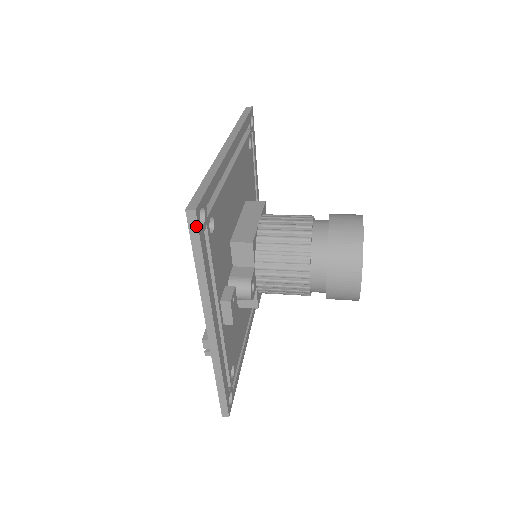
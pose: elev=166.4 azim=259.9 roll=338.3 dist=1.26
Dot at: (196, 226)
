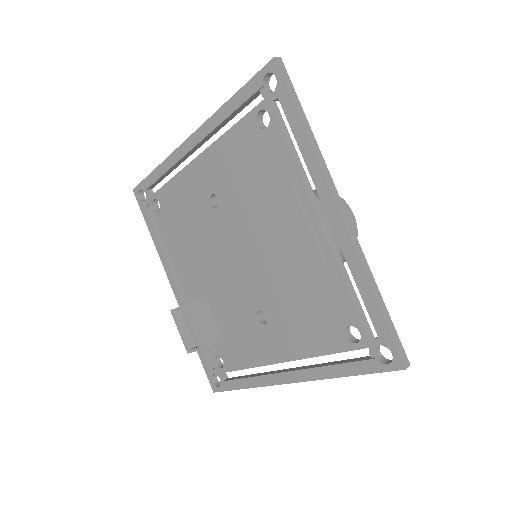
Dot at: (393, 368)
